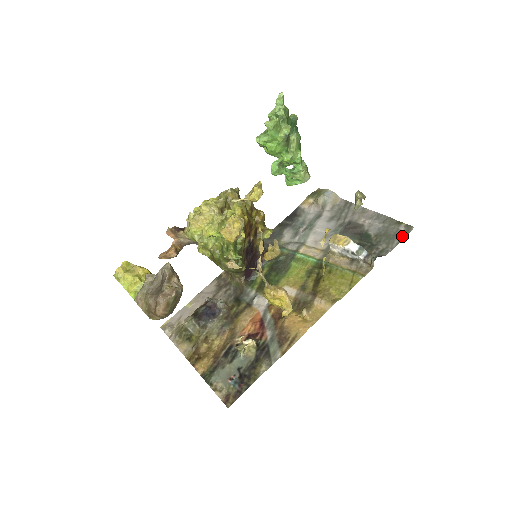
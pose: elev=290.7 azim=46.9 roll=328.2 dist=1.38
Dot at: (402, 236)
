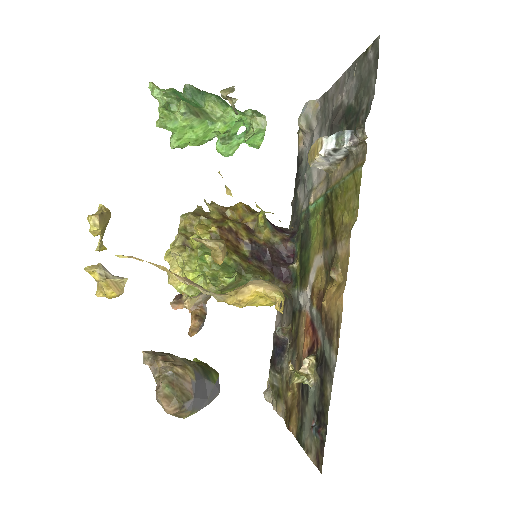
Dot at: (375, 64)
